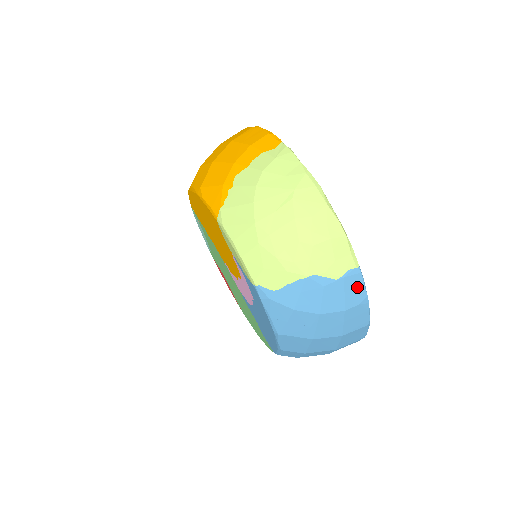
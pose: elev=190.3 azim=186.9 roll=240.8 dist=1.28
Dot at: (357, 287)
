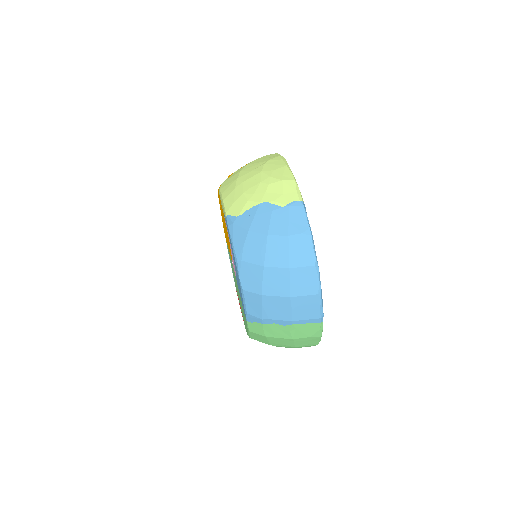
Dot at: (300, 217)
